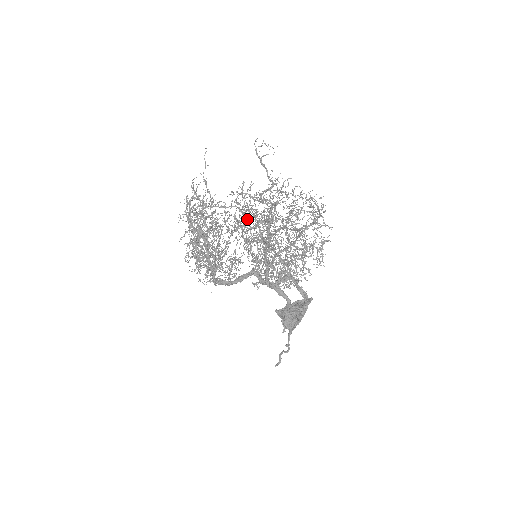
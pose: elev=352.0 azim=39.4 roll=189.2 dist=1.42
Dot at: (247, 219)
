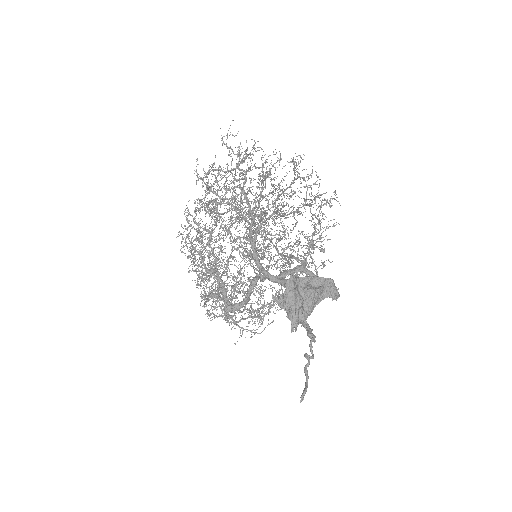
Dot at: occluded
